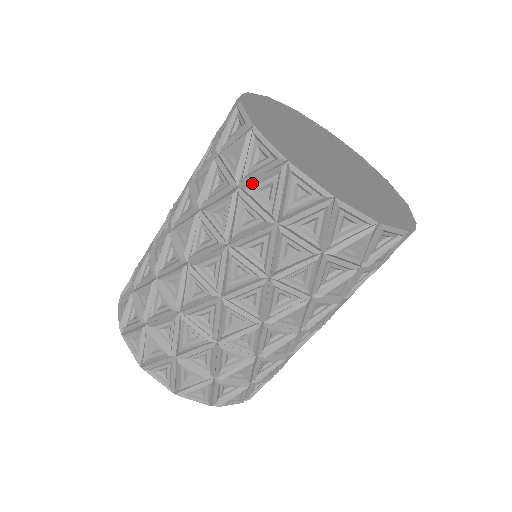
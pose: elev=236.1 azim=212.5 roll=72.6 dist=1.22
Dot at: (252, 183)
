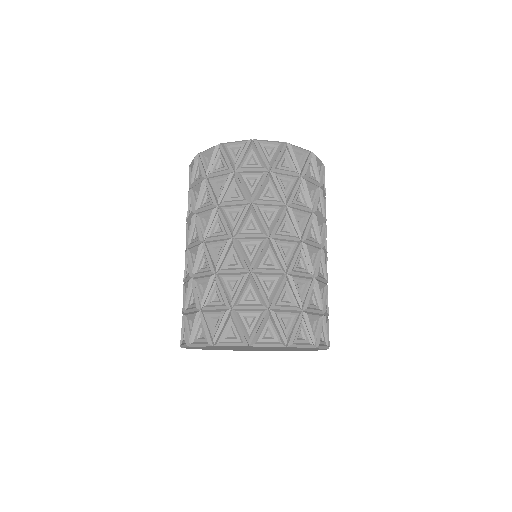
Dot at: (192, 178)
